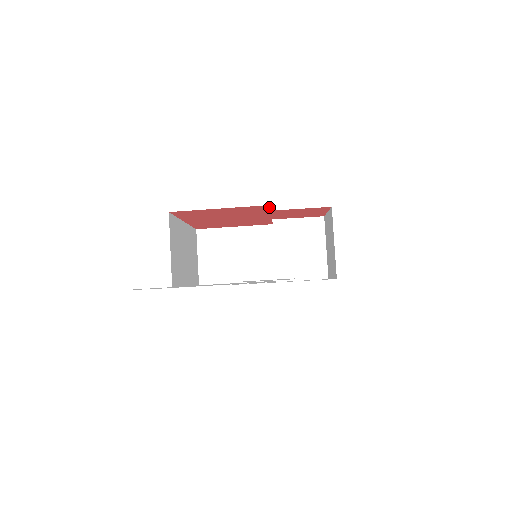
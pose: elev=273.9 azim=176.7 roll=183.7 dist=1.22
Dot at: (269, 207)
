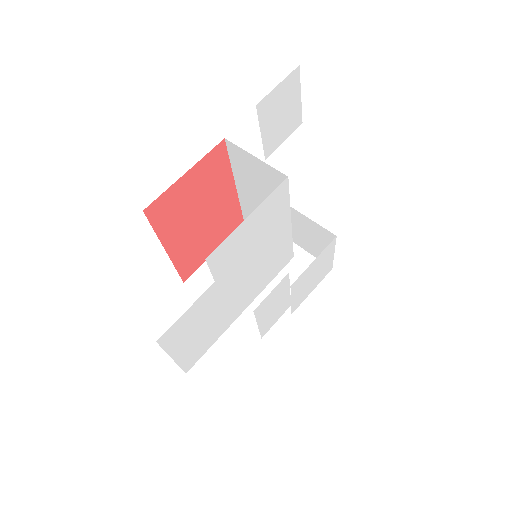
Dot at: (226, 149)
